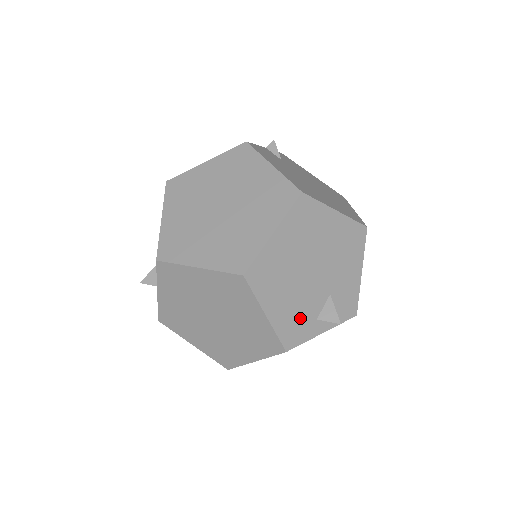
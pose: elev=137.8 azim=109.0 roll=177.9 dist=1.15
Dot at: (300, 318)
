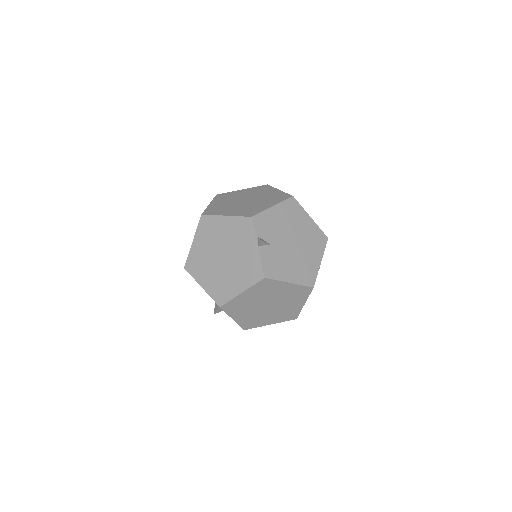
Dot at: occluded
